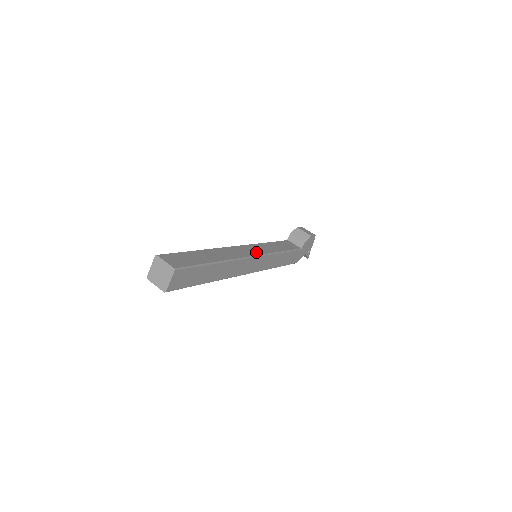
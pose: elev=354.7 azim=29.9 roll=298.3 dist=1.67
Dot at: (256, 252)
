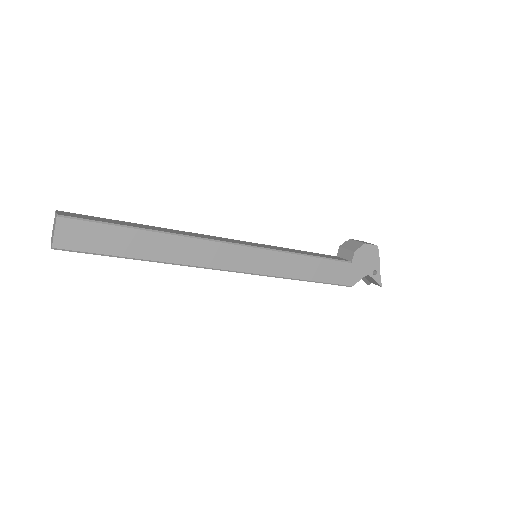
Dot at: (244, 243)
